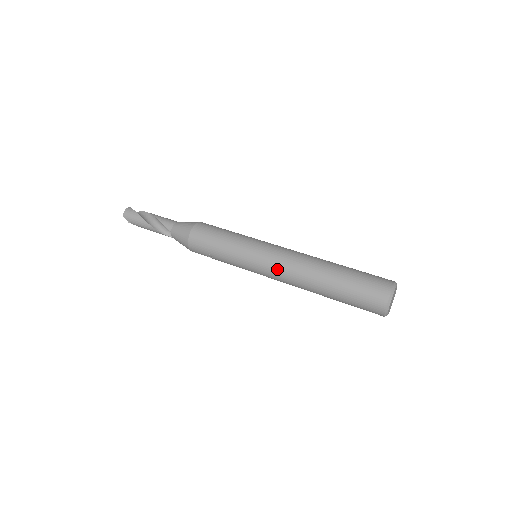
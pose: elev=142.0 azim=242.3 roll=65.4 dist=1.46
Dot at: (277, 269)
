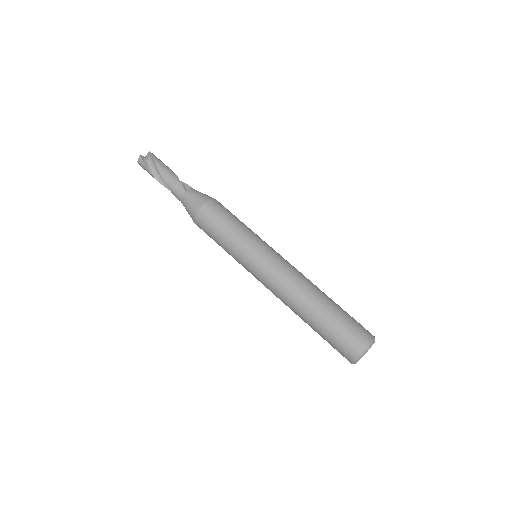
Dot at: occluded
